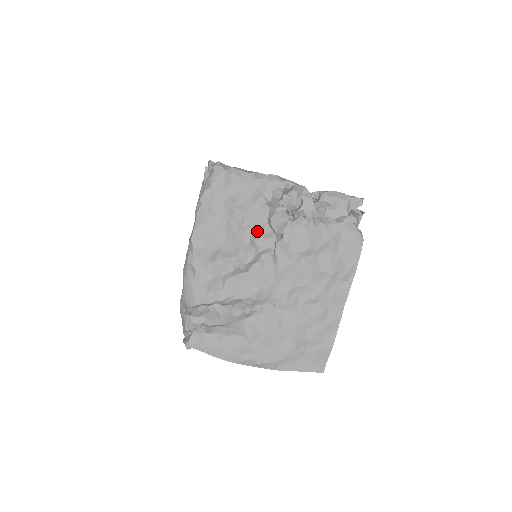
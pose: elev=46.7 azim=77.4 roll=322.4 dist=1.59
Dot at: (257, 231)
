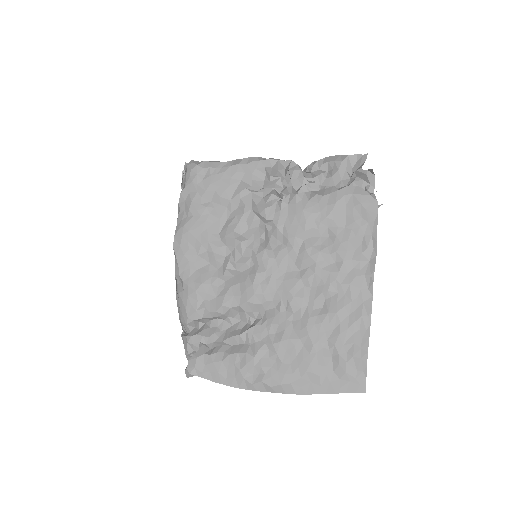
Dot at: (241, 222)
